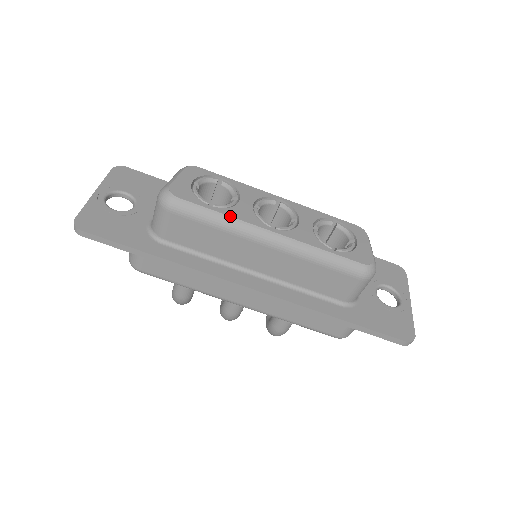
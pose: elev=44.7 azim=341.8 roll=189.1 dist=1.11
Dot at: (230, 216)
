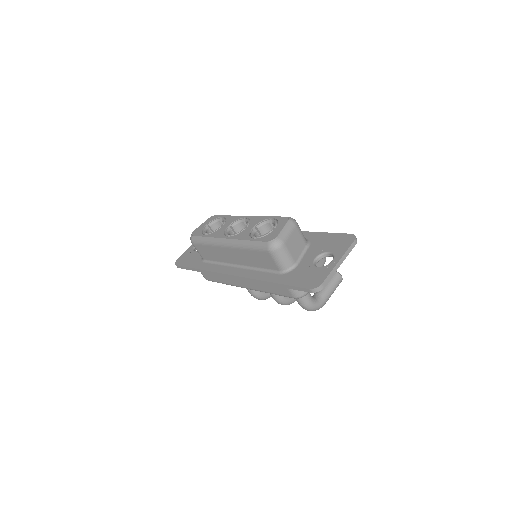
Dot at: (210, 237)
